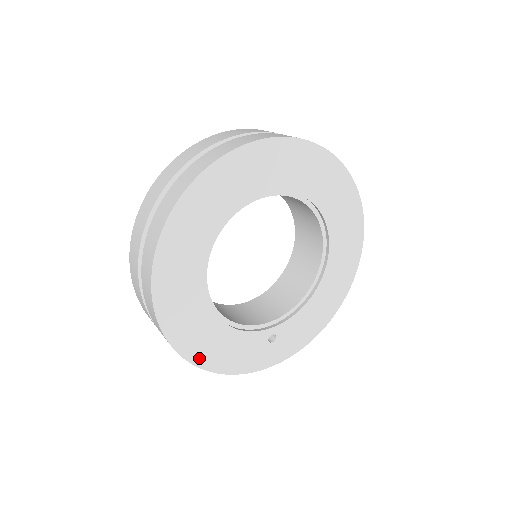
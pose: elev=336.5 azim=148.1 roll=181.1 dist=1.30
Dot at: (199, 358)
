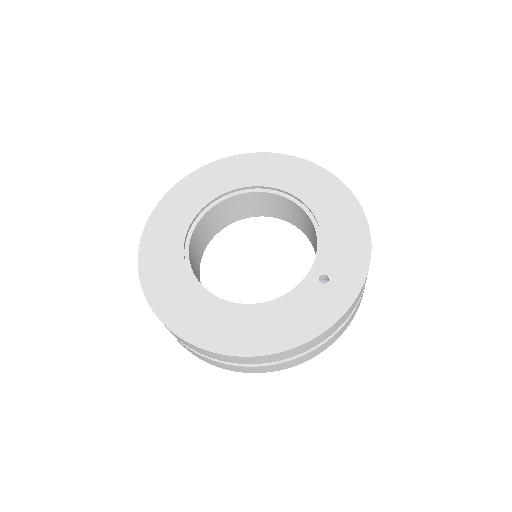
Dot at: (269, 346)
